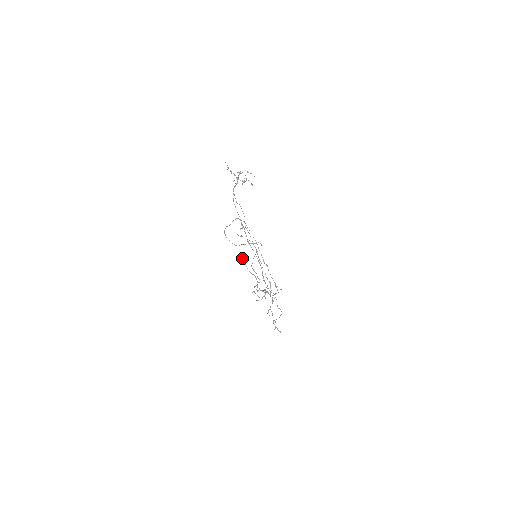
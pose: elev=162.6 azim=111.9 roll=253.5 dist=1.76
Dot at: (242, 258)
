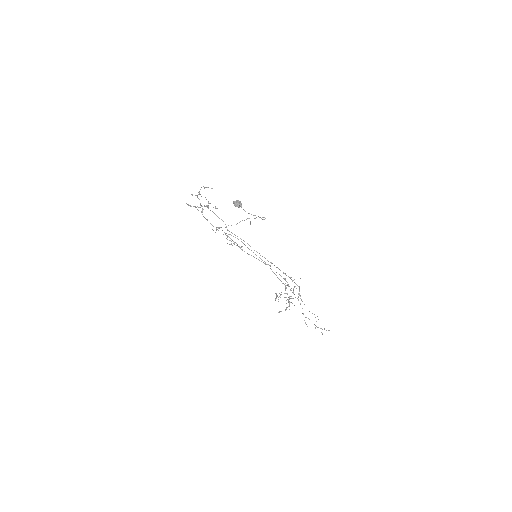
Dot at: (236, 202)
